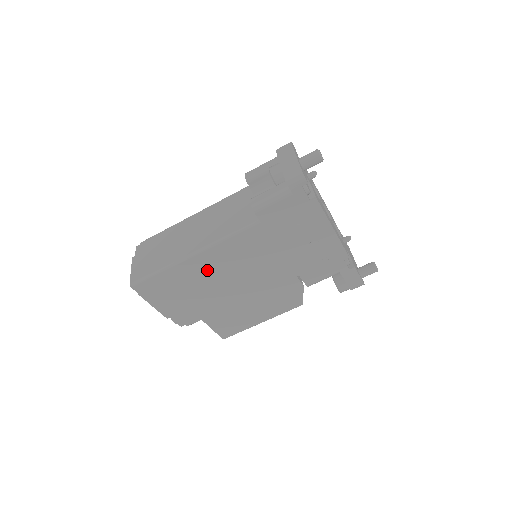
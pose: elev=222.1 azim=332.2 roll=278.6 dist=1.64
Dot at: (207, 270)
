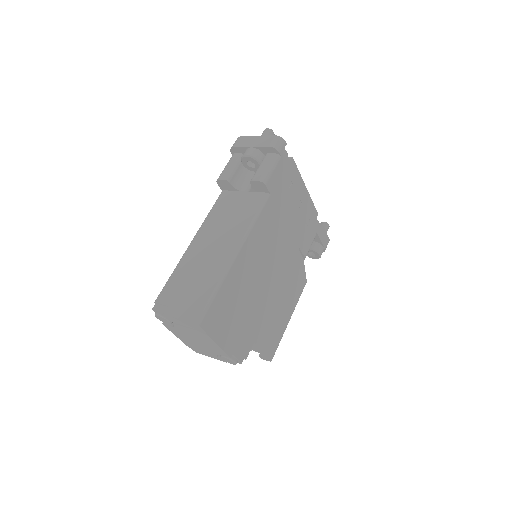
Dot at: (248, 269)
